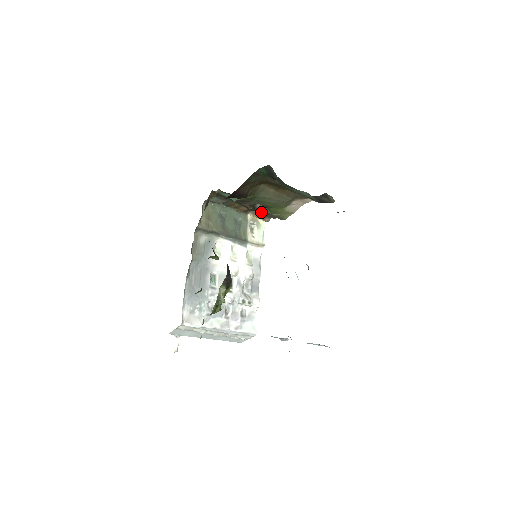
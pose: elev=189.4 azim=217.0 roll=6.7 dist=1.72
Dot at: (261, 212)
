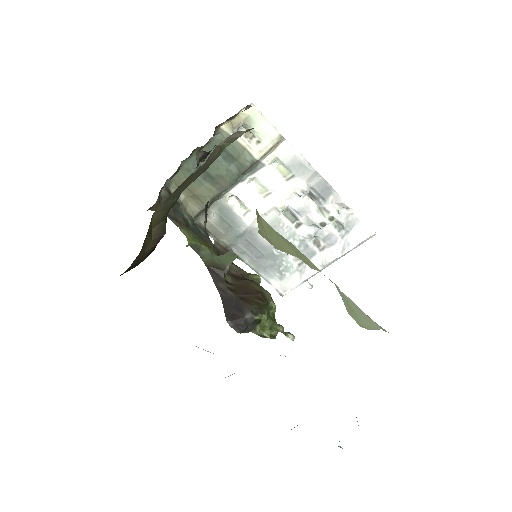
Dot at: occluded
